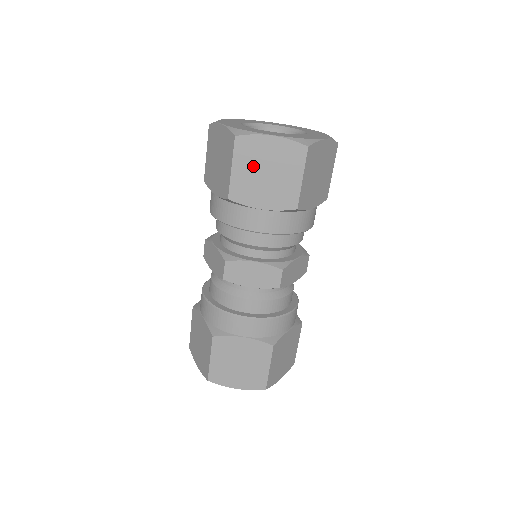
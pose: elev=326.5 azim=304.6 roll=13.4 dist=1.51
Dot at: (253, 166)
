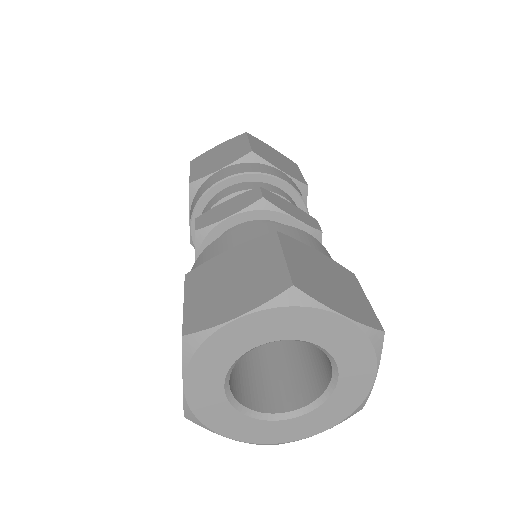
Dot at: (265, 150)
